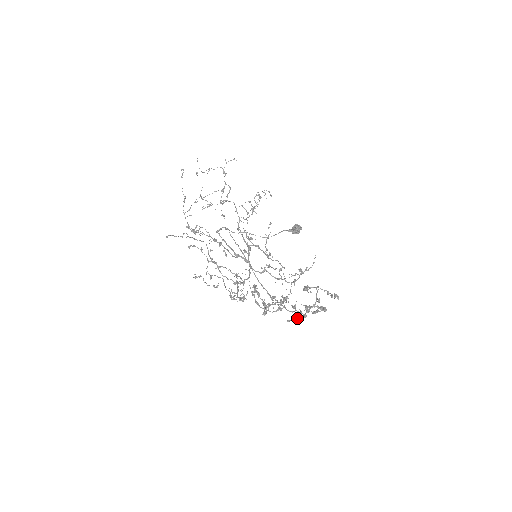
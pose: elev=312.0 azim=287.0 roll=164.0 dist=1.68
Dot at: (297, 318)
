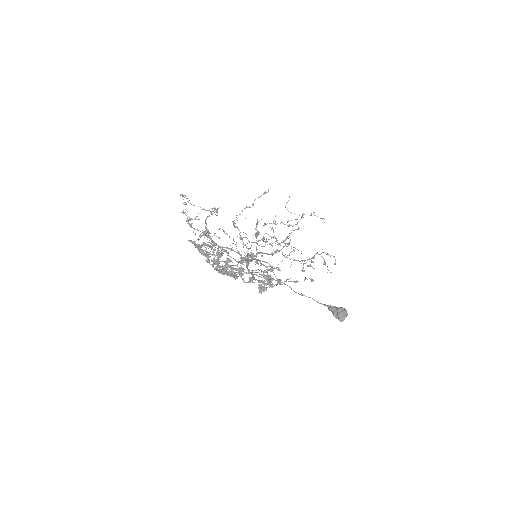
Dot at: (207, 255)
